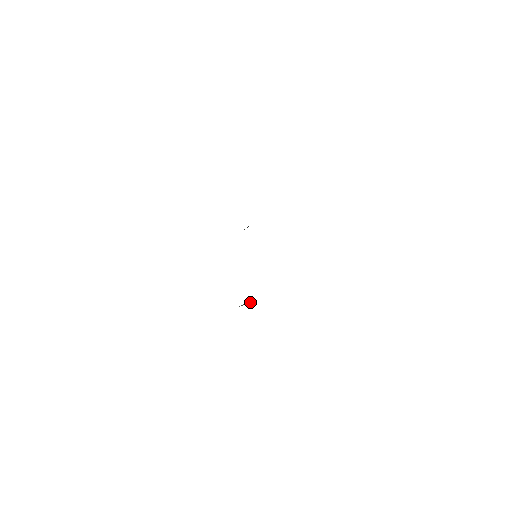
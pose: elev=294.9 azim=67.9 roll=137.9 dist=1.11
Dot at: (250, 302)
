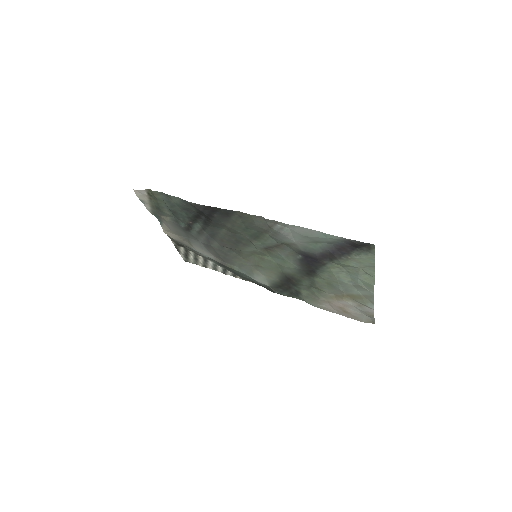
Dot at: (223, 217)
